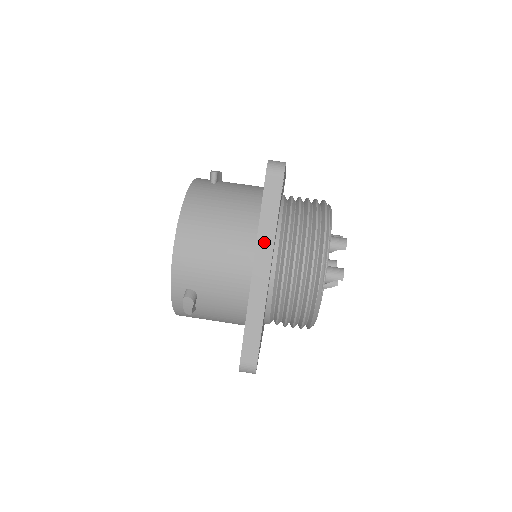
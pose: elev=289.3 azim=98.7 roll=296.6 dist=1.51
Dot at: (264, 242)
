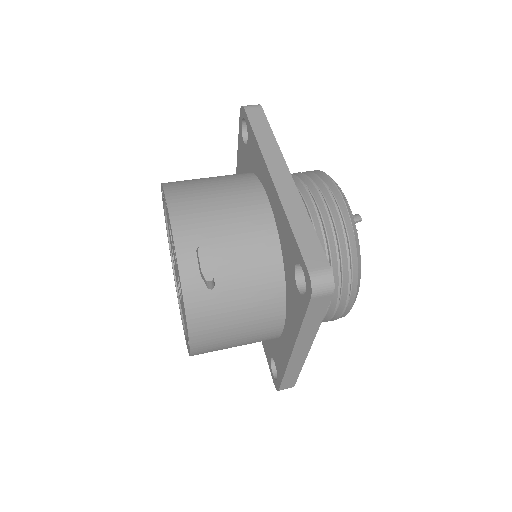
Dot at: (270, 153)
